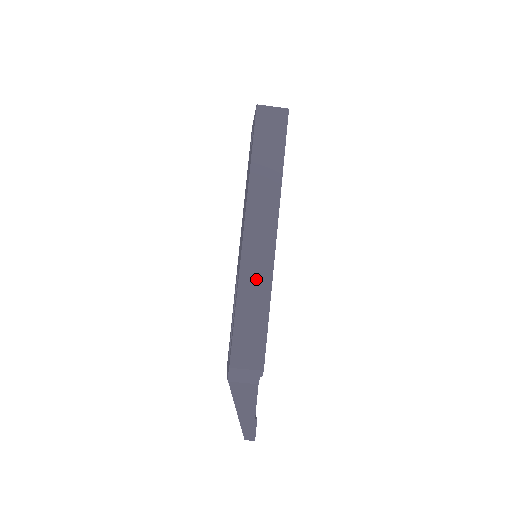
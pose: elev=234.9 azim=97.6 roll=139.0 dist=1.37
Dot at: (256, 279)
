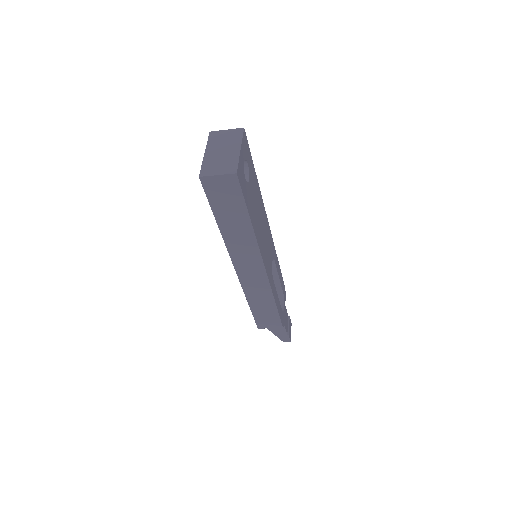
Dot at: (258, 291)
